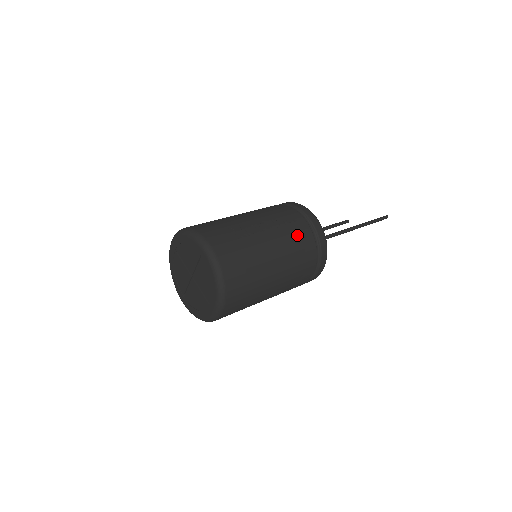
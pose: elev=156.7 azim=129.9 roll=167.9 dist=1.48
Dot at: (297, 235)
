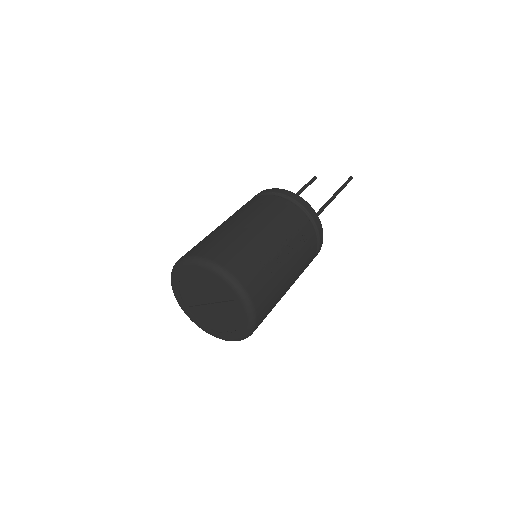
Dot at: (307, 249)
